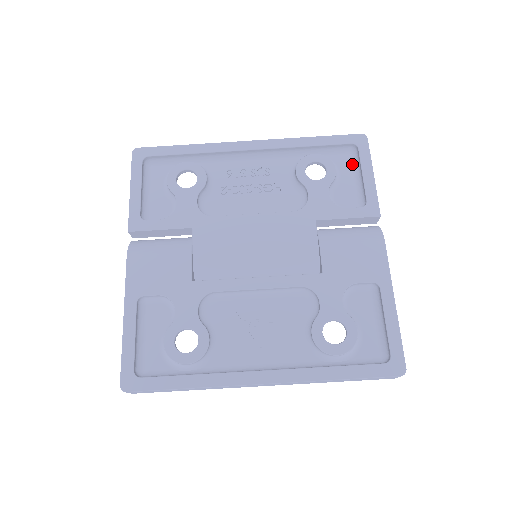
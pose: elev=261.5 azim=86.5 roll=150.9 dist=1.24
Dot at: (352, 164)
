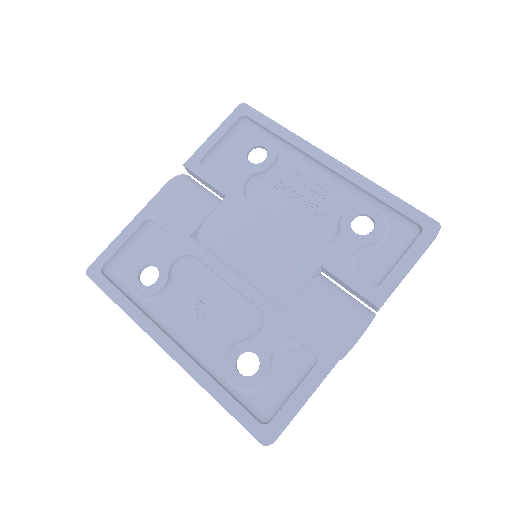
Dot at: (405, 243)
